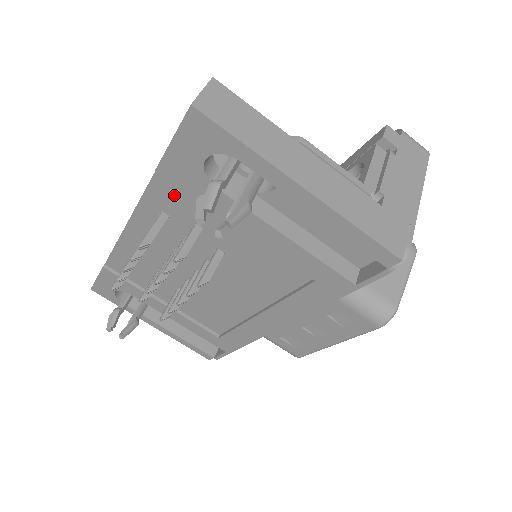
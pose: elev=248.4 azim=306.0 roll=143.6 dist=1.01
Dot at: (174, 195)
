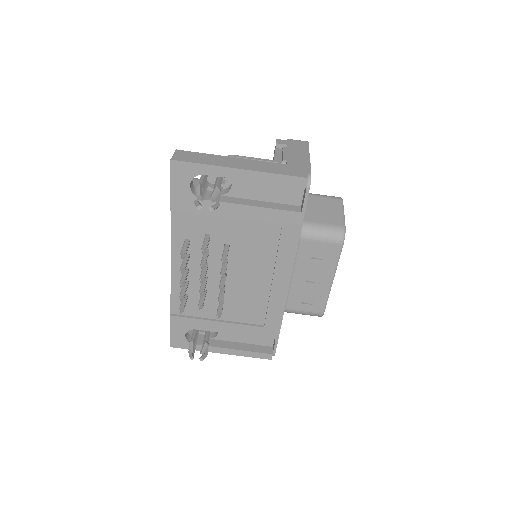
Dot at: (186, 222)
